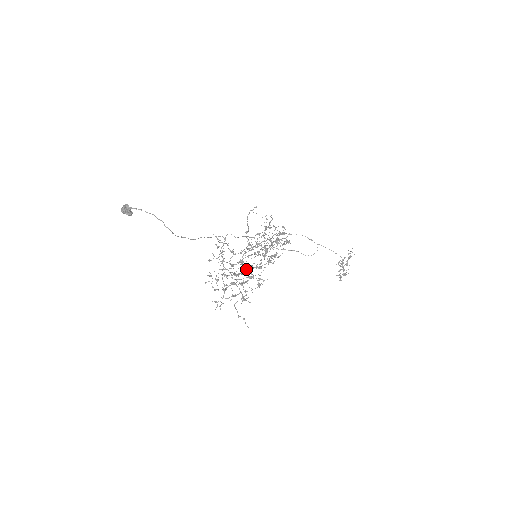
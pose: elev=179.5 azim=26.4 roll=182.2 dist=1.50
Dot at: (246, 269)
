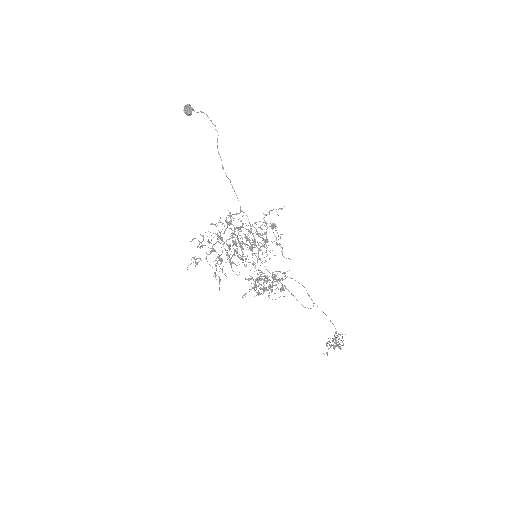
Dot at: occluded
